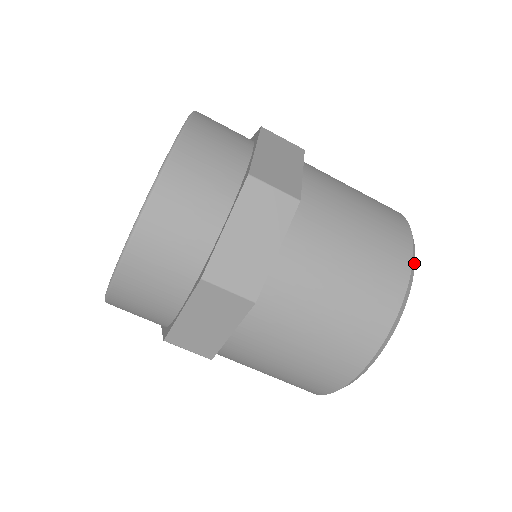
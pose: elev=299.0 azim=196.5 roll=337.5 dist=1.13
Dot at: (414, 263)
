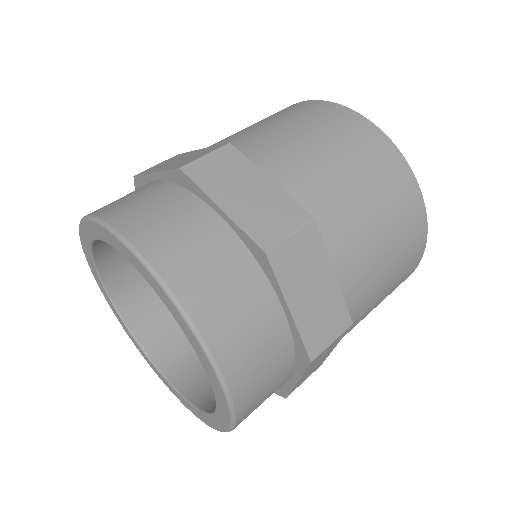
Dot at: (398, 149)
